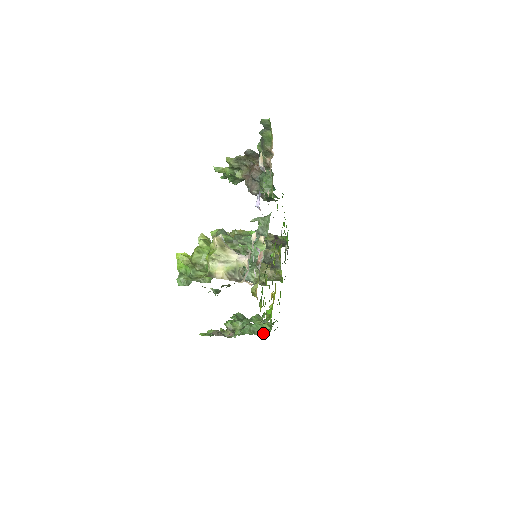
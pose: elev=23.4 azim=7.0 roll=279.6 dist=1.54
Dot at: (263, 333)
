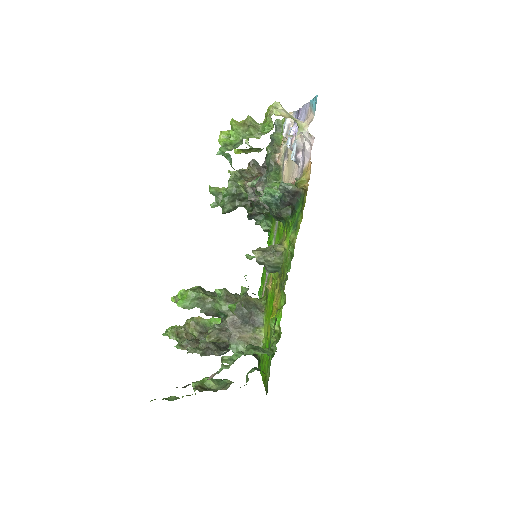
Dot at: (268, 349)
